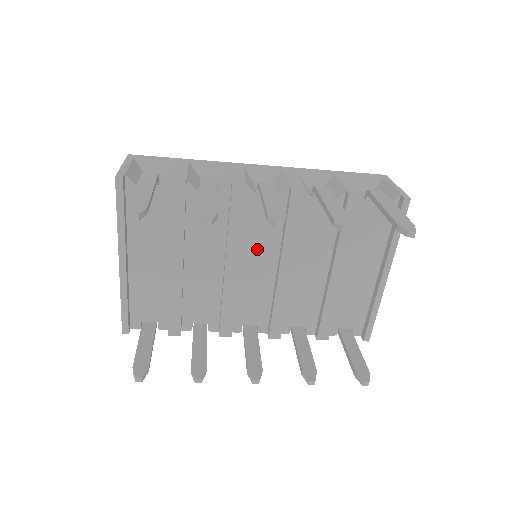
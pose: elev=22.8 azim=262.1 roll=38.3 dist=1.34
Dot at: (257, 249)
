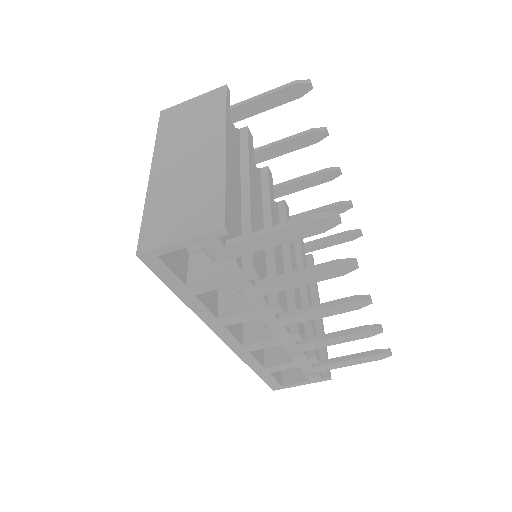
Dot at: occluded
